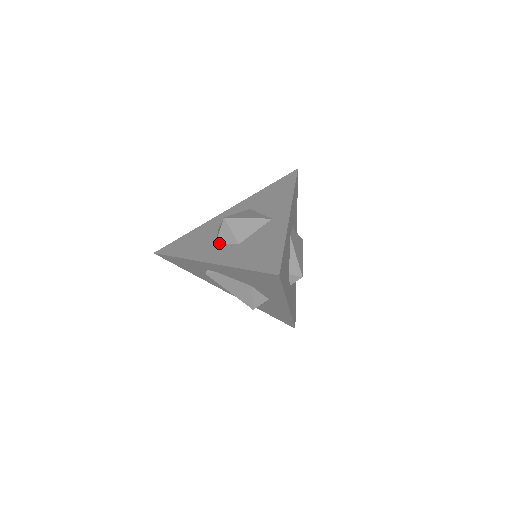
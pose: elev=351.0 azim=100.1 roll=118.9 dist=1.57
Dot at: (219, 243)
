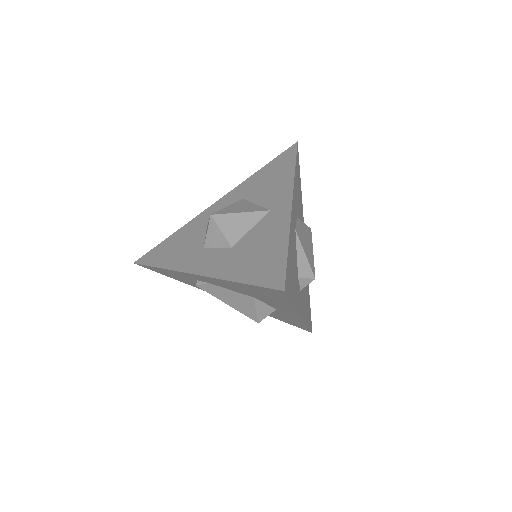
Dot at: (208, 247)
